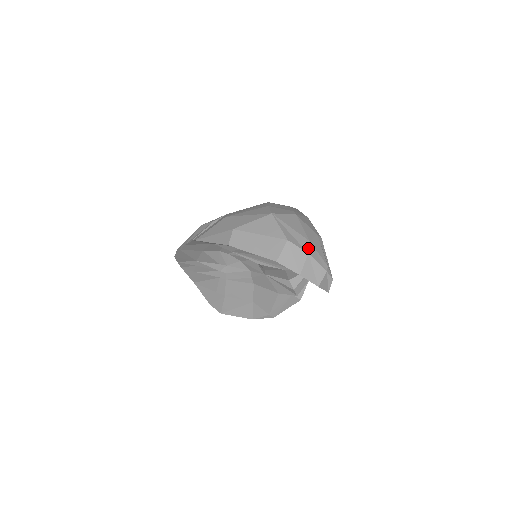
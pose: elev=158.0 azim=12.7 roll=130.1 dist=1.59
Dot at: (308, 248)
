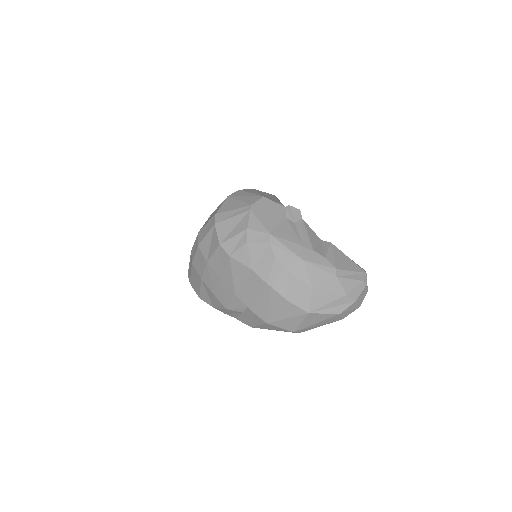
Dot at: (352, 300)
